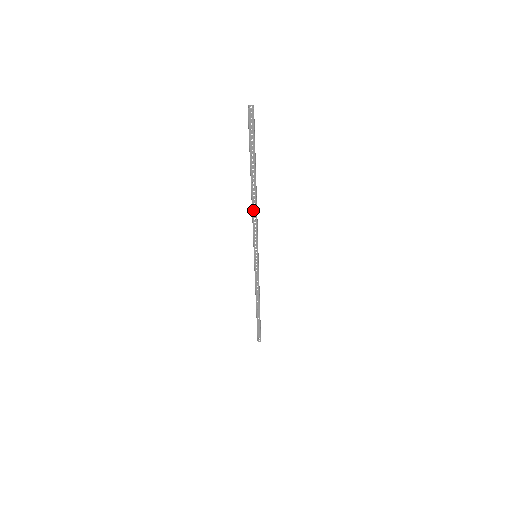
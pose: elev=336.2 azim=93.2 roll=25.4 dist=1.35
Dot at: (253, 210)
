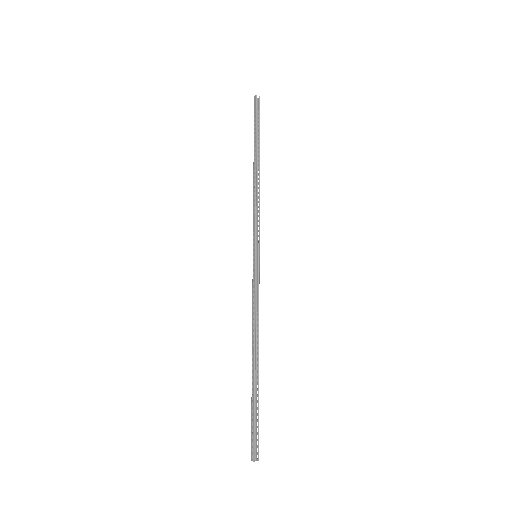
Dot at: (254, 188)
